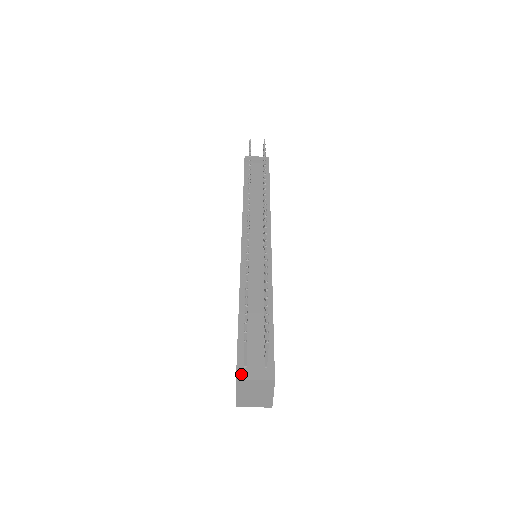
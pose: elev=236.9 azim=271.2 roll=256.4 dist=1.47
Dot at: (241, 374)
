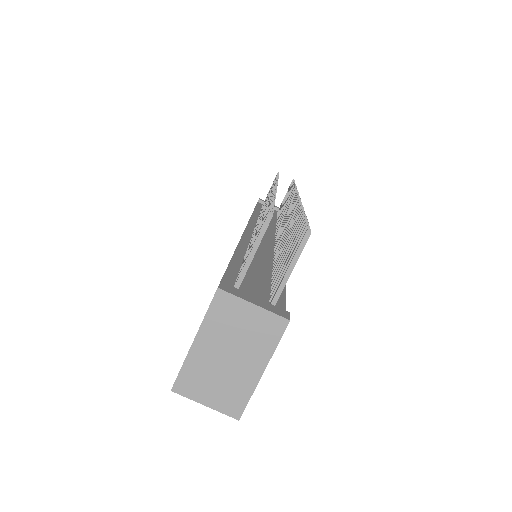
Dot at: (229, 287)
